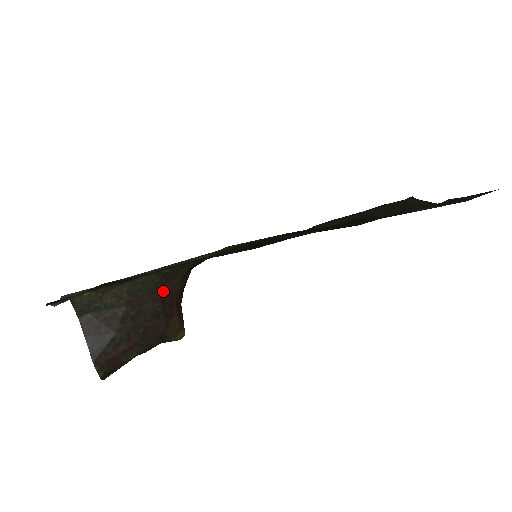
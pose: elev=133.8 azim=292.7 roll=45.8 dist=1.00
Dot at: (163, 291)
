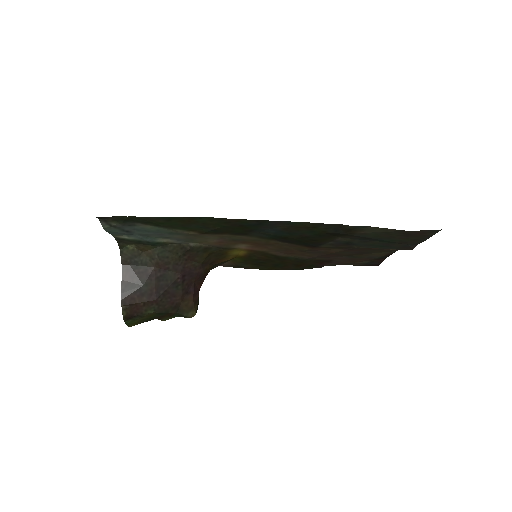
Dot at: (184, 267)
